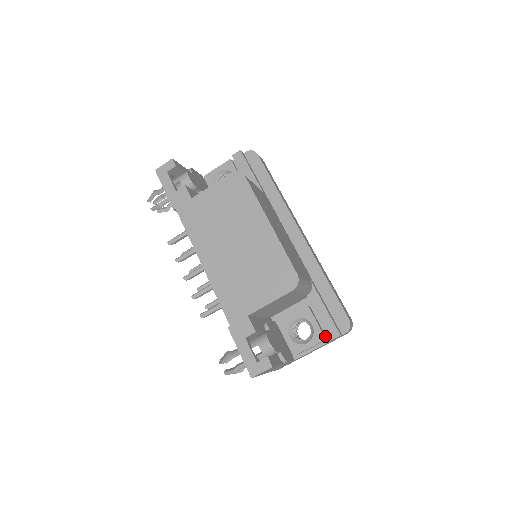
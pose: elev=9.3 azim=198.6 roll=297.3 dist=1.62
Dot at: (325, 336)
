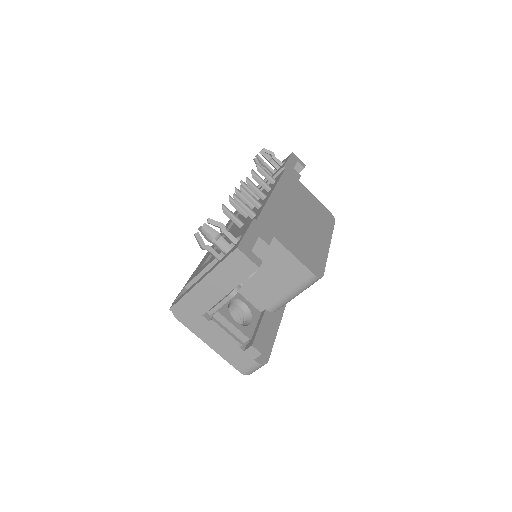
Dot at: (248, 340)
